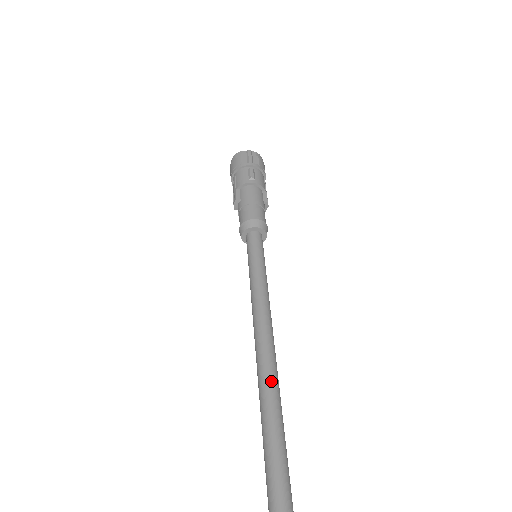
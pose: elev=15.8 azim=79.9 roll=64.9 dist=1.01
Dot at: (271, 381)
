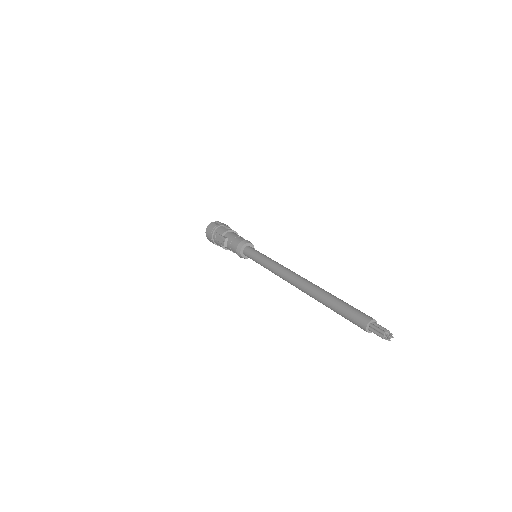
Dot at: (310, 282)
